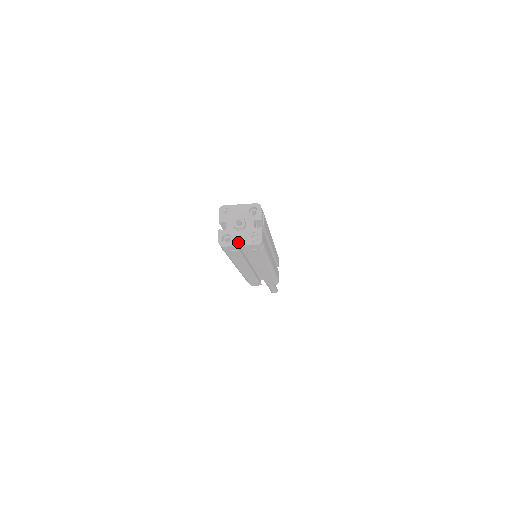
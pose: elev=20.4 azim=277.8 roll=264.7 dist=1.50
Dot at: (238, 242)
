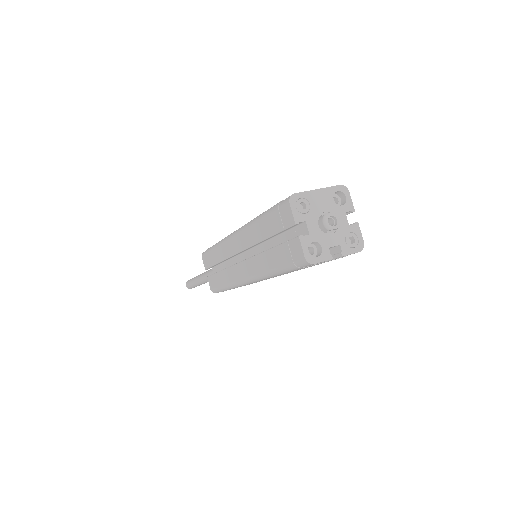
Dot at: occluded
